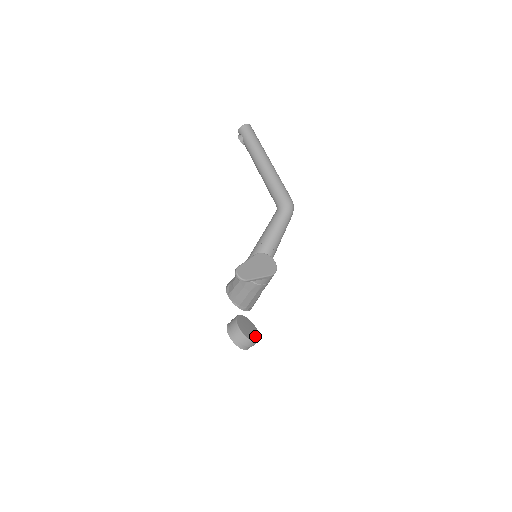
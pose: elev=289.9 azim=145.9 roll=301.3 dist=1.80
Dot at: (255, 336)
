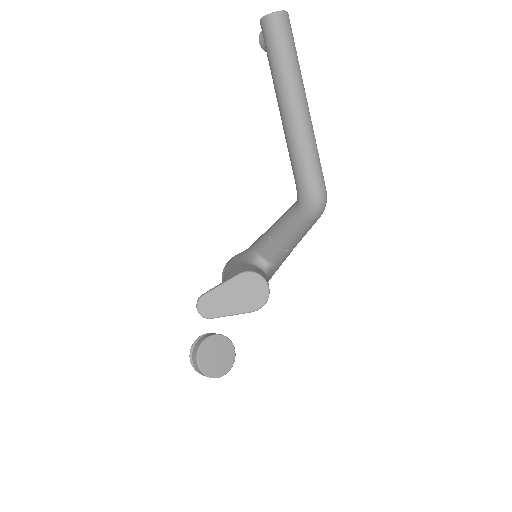
Dot at: (224, 366)
